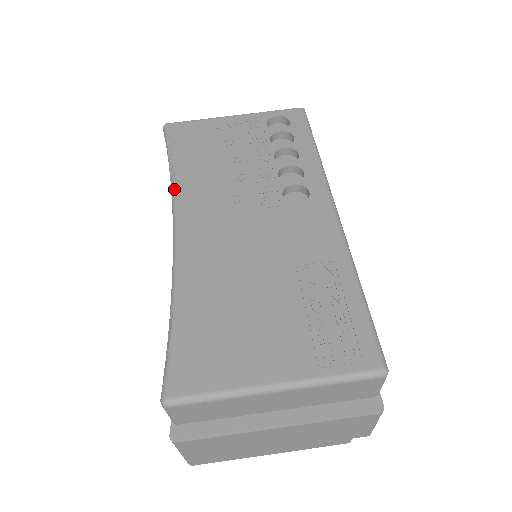
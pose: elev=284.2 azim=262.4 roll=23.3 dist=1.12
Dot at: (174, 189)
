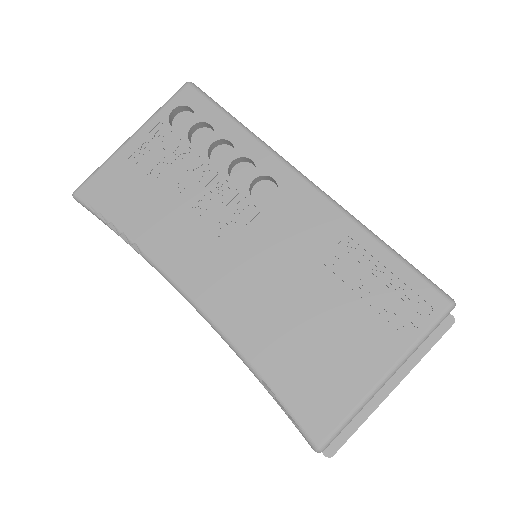
Dot at: (152, 261)
